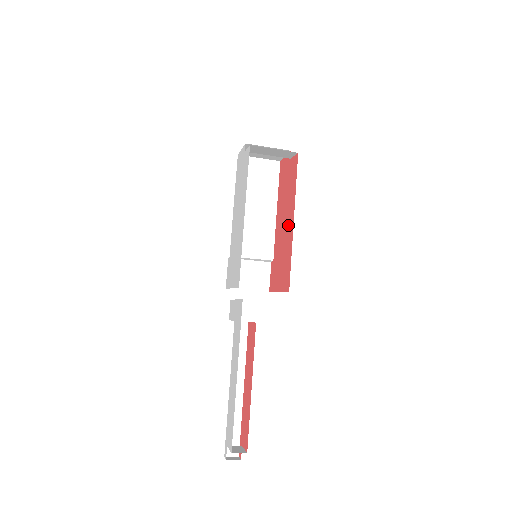
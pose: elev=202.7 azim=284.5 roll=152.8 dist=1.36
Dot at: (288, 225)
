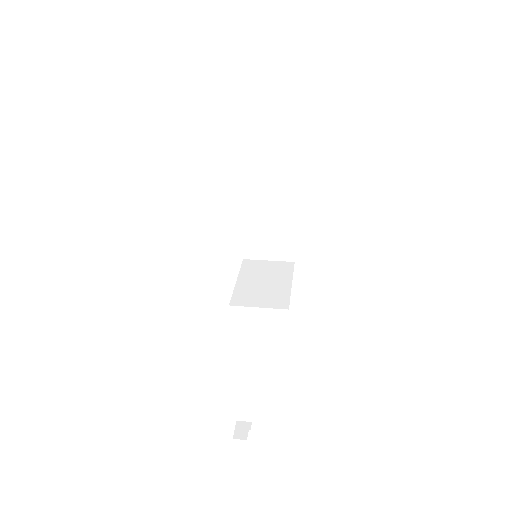
Dot at: occluded
